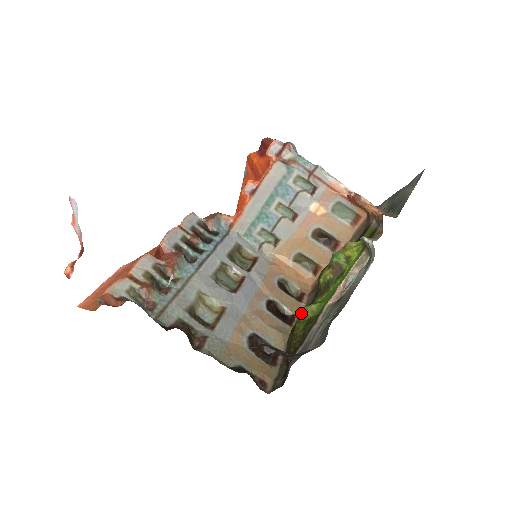
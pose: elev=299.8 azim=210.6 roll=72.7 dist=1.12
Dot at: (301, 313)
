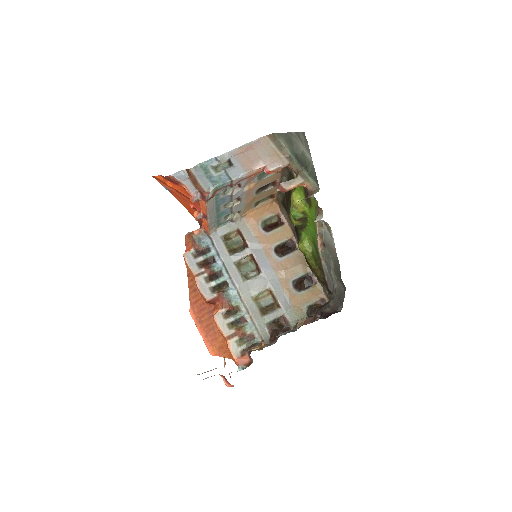
Dot at: (303, 251)
